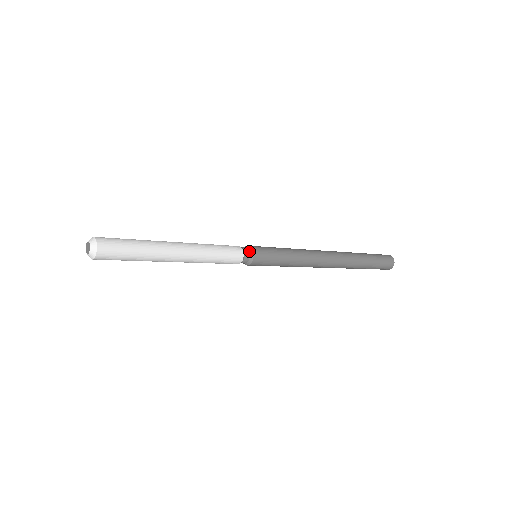
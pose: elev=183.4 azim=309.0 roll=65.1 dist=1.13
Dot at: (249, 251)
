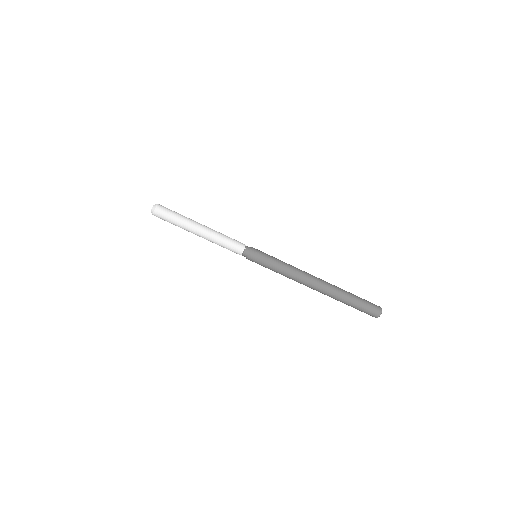
Dot at: (250, 247)
